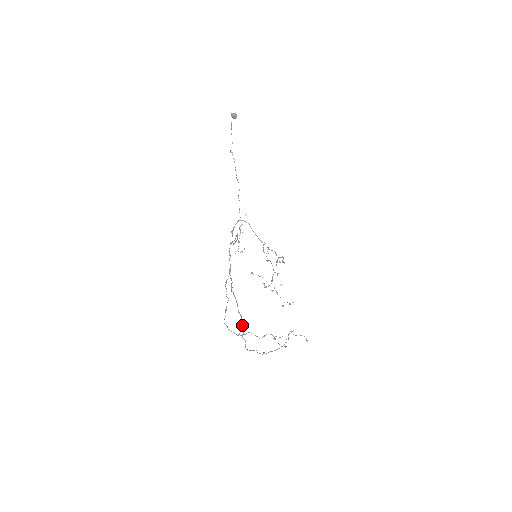
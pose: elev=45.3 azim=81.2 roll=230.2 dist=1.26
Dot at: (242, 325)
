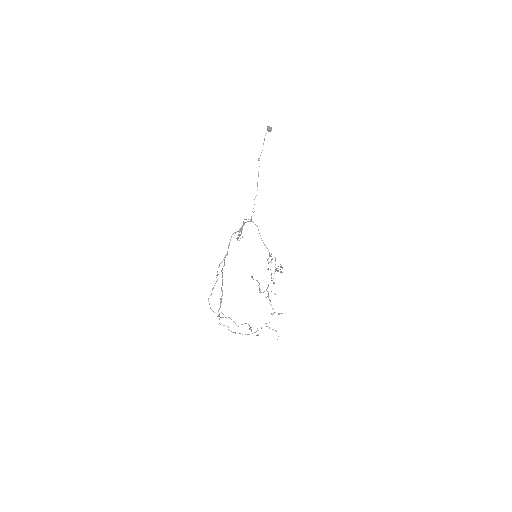
Dot at: (221, 301)
